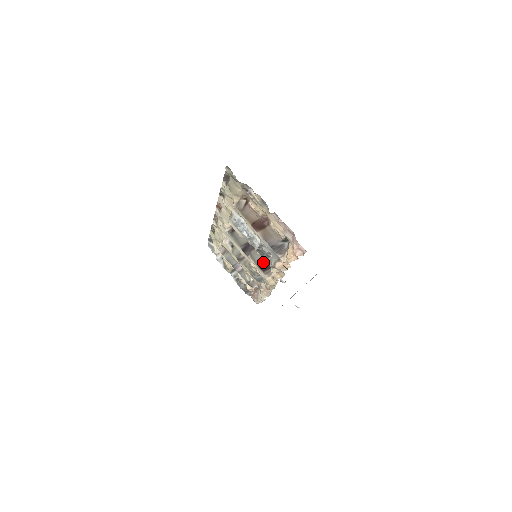
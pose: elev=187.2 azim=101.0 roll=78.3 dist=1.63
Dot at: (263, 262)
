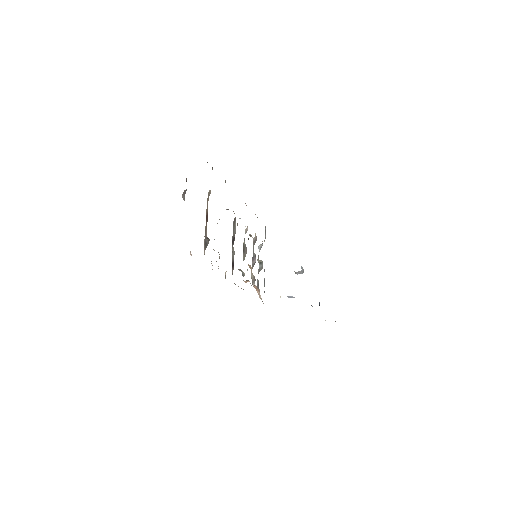
Dot at: (233, 259)
